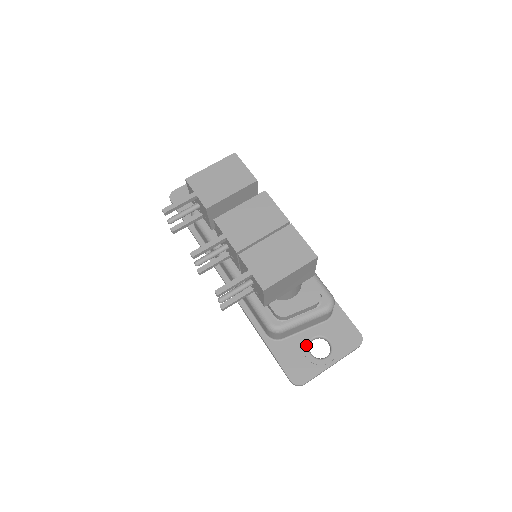
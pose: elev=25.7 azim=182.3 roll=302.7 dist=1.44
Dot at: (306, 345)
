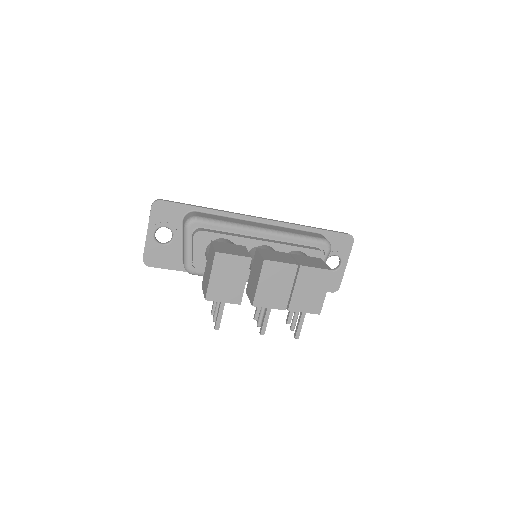
Dot at: occluded
